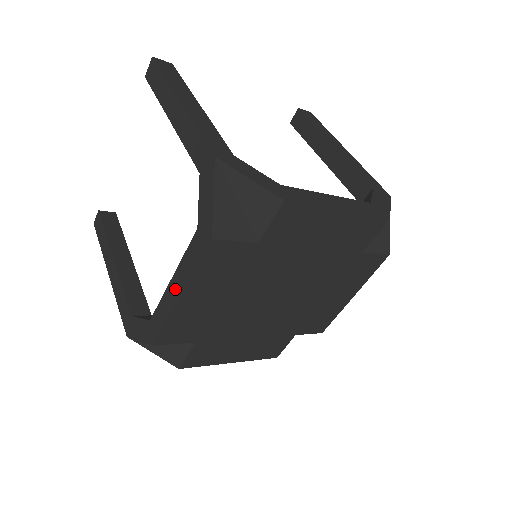
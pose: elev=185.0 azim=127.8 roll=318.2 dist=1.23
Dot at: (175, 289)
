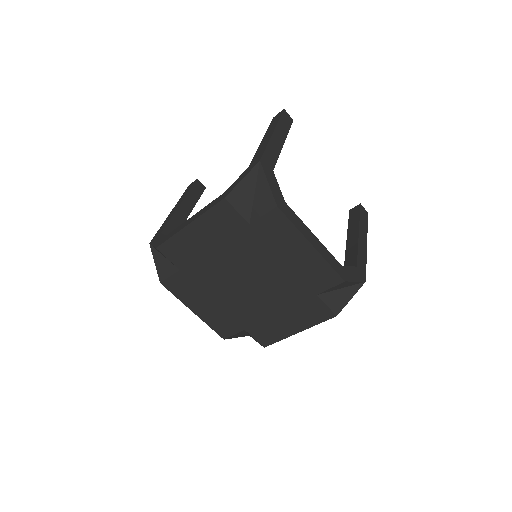
Dot at: (190, 220)
